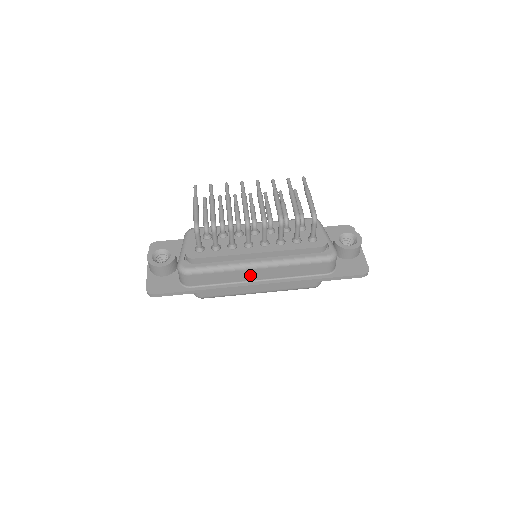
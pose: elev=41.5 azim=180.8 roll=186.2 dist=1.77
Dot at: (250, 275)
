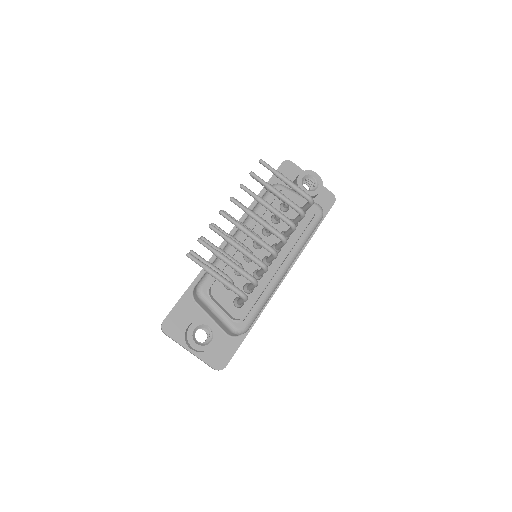
Dot at: occluded
